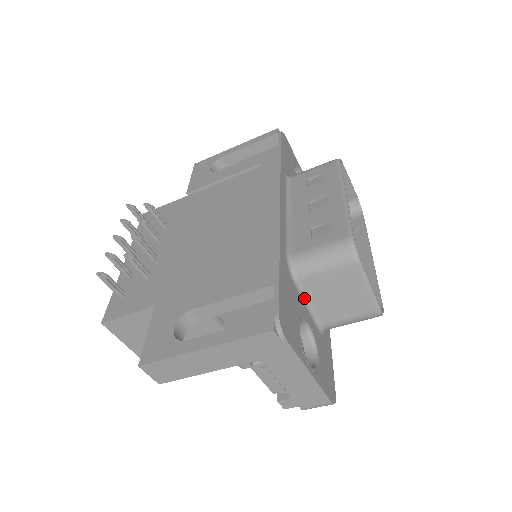
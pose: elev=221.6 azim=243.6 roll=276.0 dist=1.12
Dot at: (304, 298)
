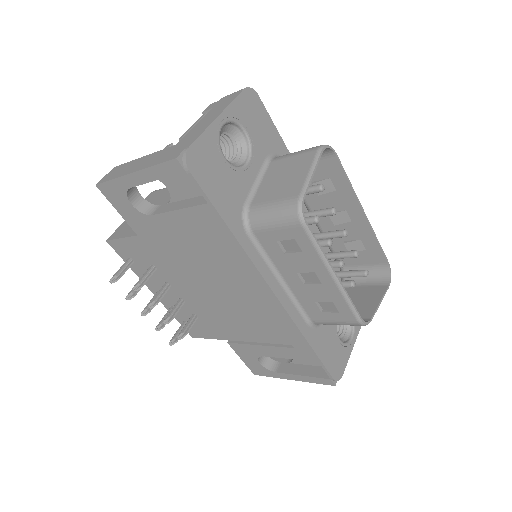
Dot at: occluded
